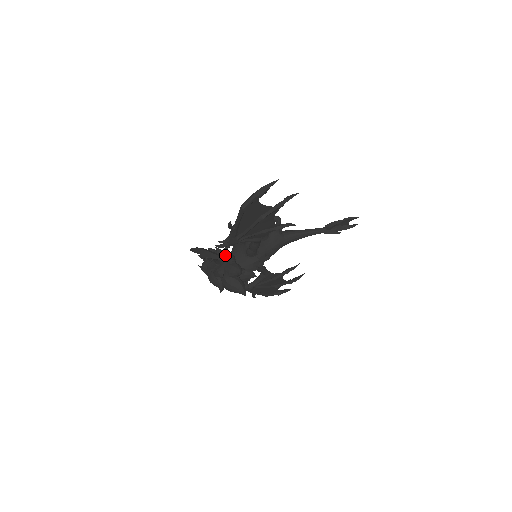
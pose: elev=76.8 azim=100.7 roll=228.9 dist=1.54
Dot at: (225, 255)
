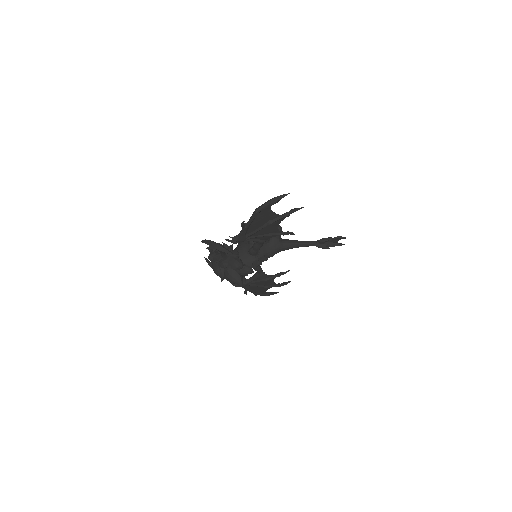
Dot at: (231, 250)
